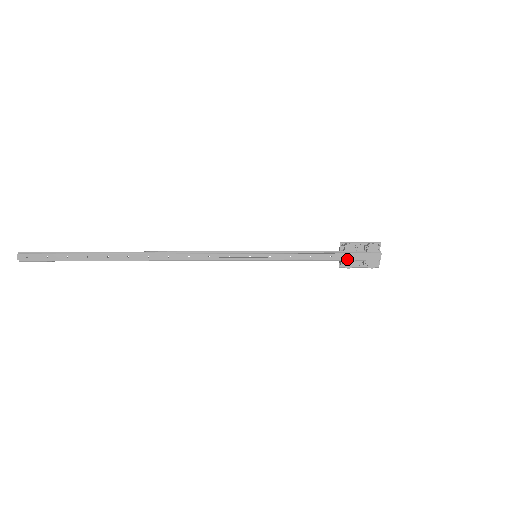
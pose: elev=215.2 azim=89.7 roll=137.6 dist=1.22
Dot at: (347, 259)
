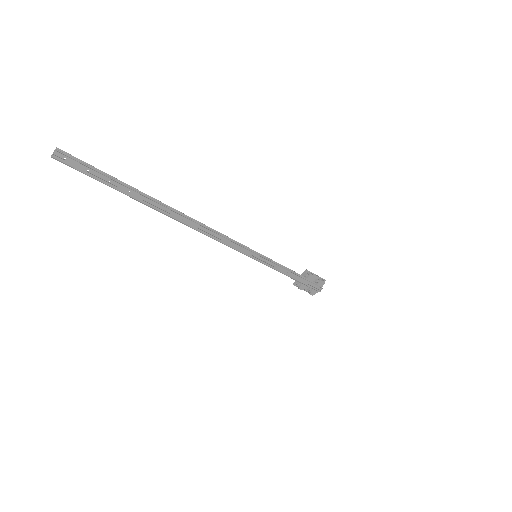
Dot at: (303, 283)
